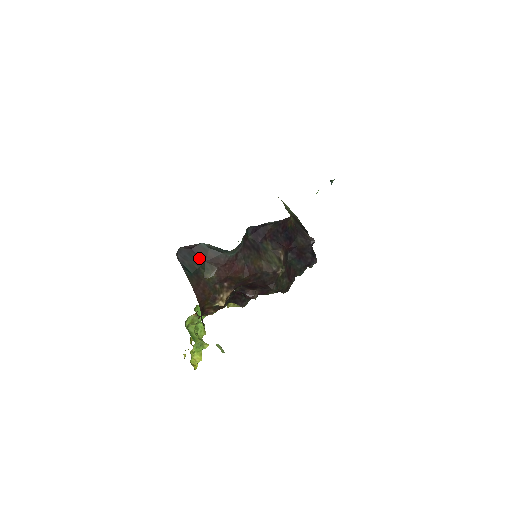
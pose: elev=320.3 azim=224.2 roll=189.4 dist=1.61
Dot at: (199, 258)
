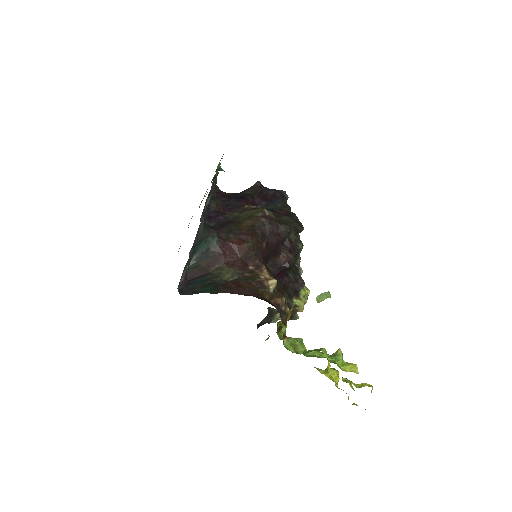
Dot at: (202, 277)
